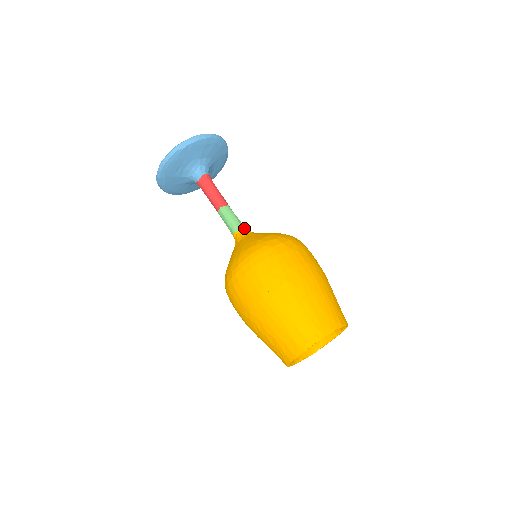
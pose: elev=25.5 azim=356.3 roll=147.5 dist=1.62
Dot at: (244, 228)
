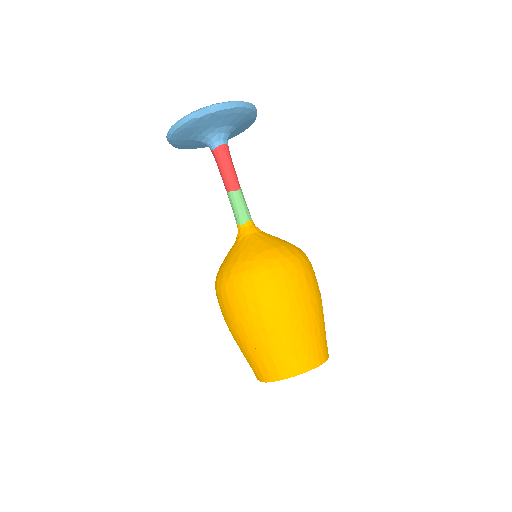
Dot at: (250, 222)
